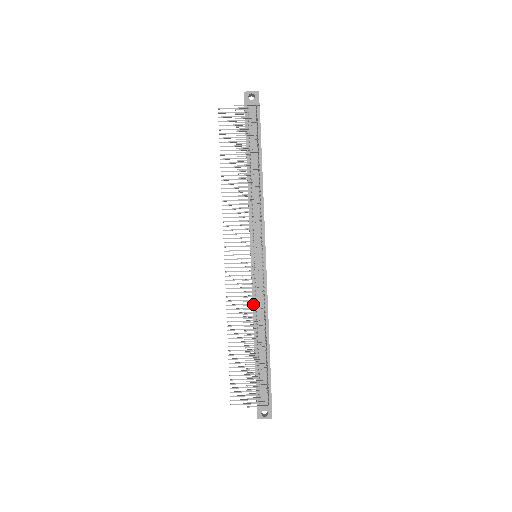
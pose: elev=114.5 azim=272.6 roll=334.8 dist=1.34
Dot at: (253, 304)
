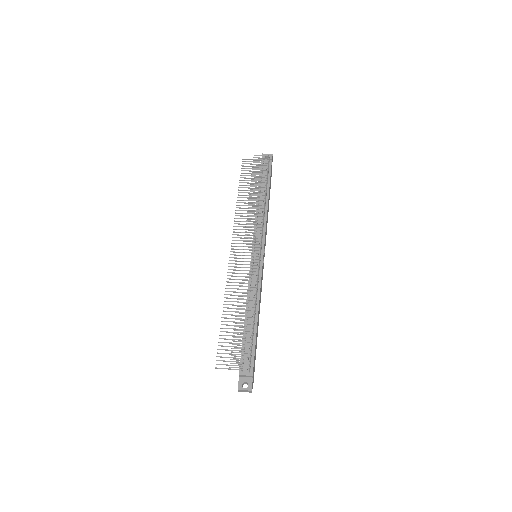
Dot at: occluded
